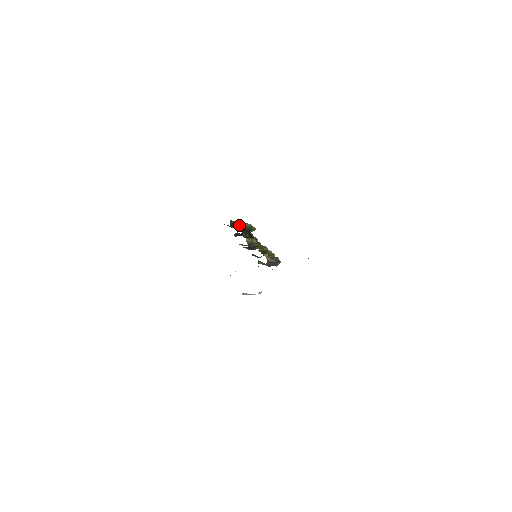
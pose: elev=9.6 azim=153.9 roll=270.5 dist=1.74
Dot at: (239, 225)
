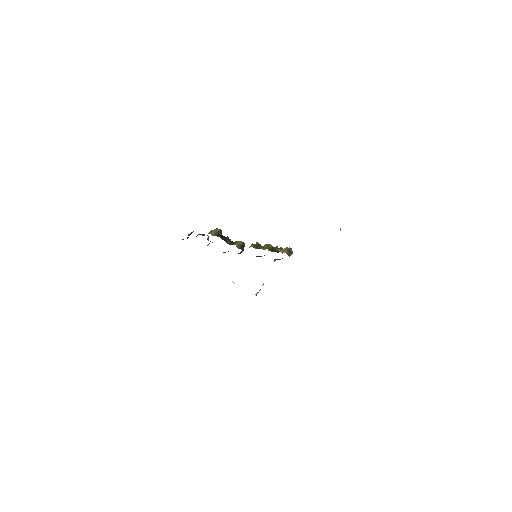
Dot at: (188, 234)
